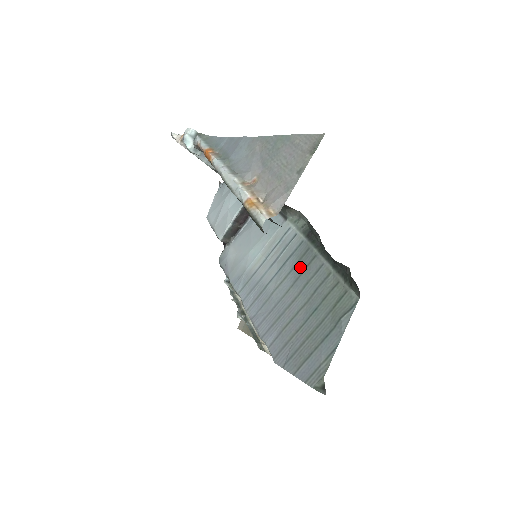
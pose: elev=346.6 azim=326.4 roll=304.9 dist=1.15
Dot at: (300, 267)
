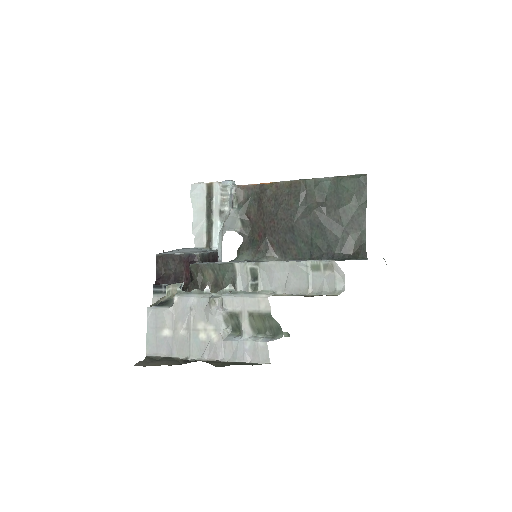
Dot at: occluded
